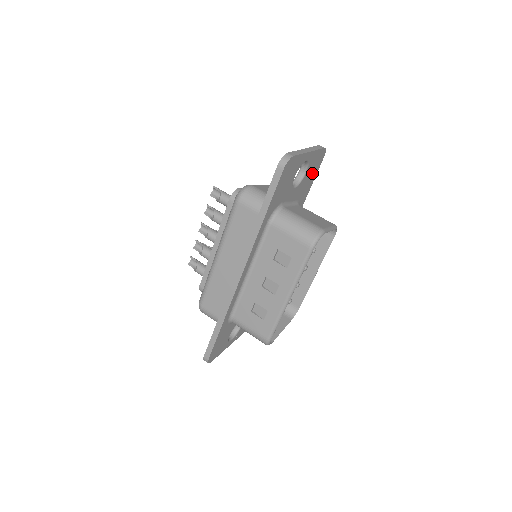
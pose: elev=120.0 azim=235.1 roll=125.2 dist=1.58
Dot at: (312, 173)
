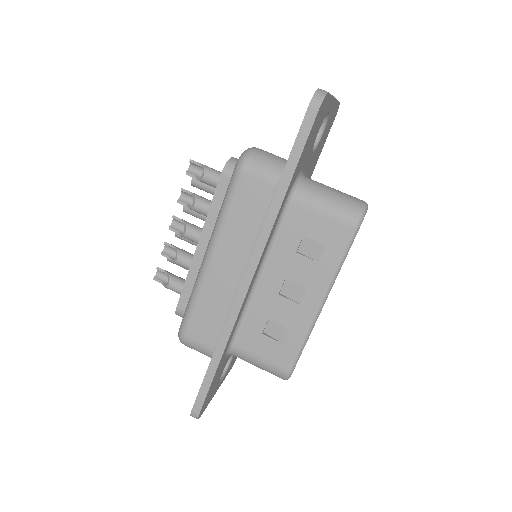
Dot at: (324, 138)
